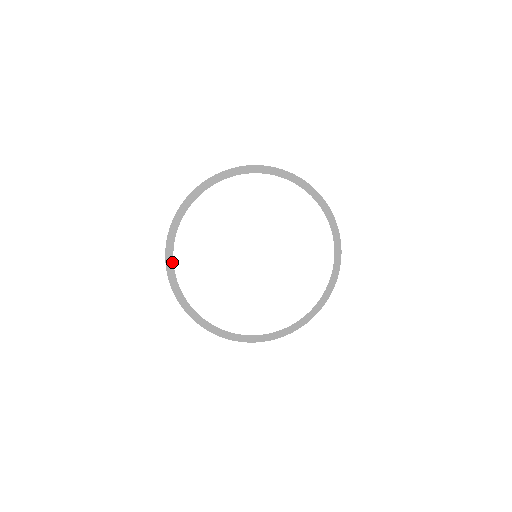
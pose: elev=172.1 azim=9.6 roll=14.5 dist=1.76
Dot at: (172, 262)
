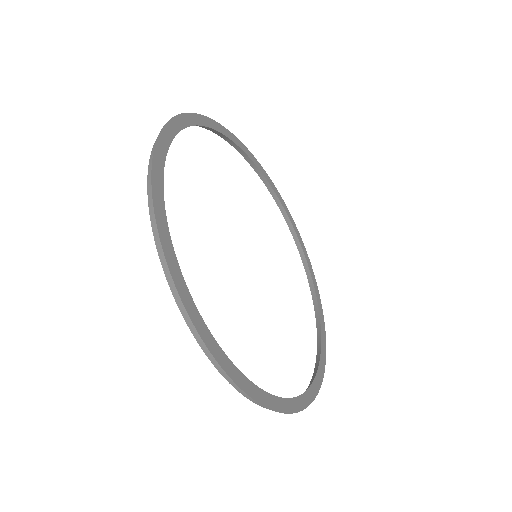
Dot at: (200, 123)
